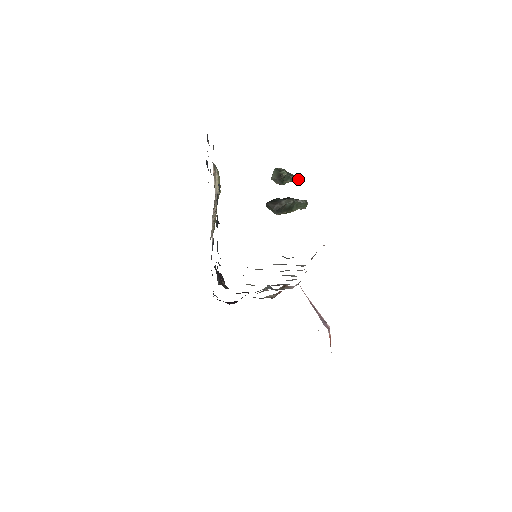
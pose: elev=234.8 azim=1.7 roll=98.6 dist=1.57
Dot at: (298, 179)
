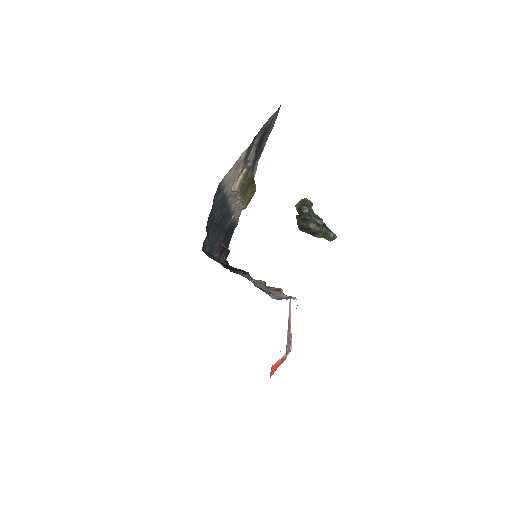
Dot at: (317, 222)
